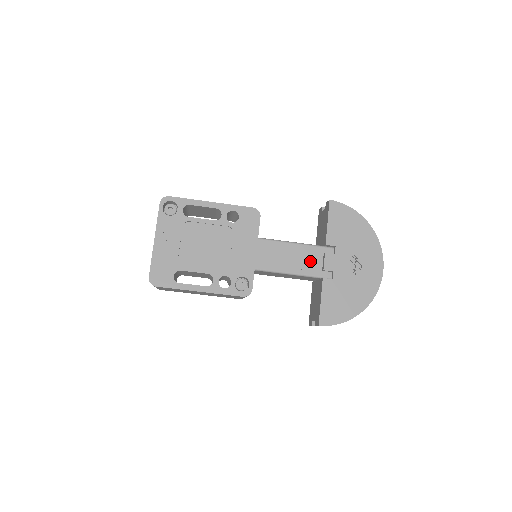
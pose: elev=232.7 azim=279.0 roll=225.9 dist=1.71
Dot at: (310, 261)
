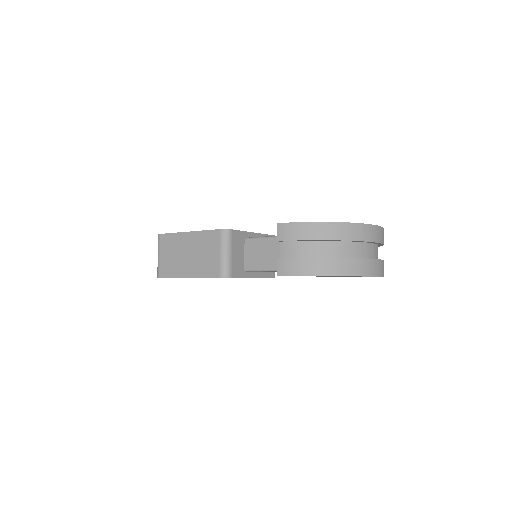
Dot at: occluded
